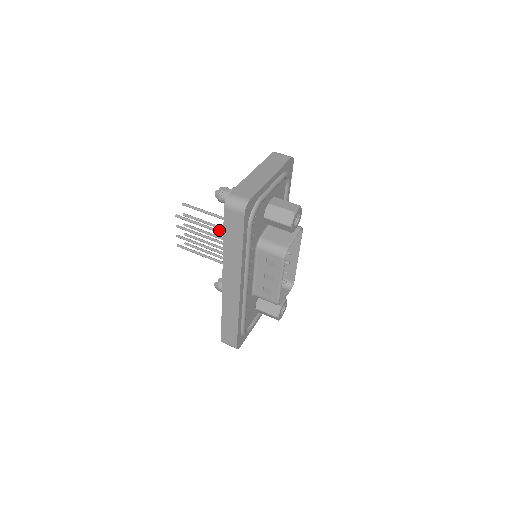
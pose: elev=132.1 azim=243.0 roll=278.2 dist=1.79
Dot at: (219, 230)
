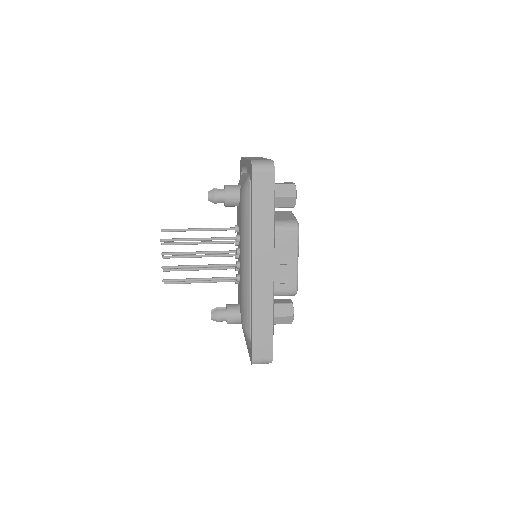
Dot at: (216, 237)
